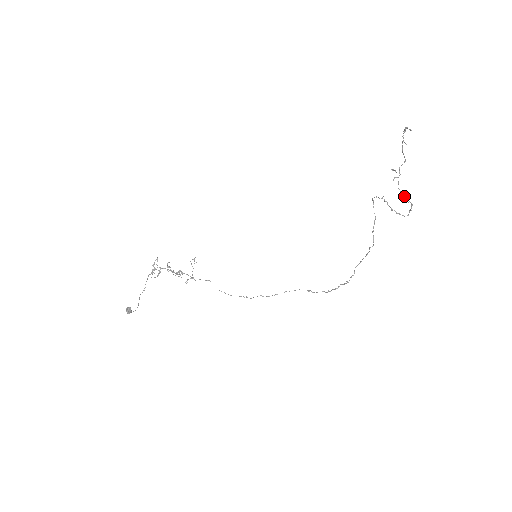
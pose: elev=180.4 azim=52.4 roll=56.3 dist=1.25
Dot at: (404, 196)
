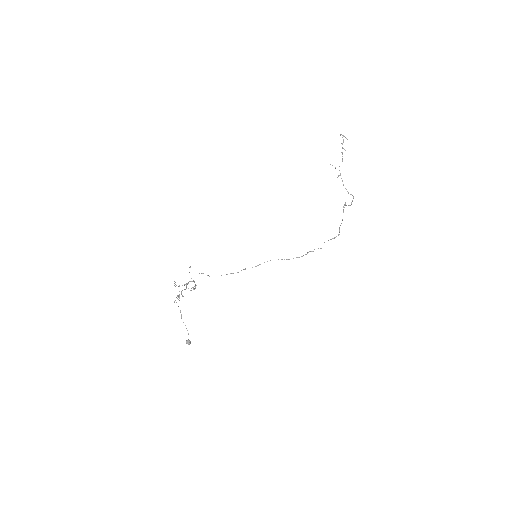
Dot at: occluded
